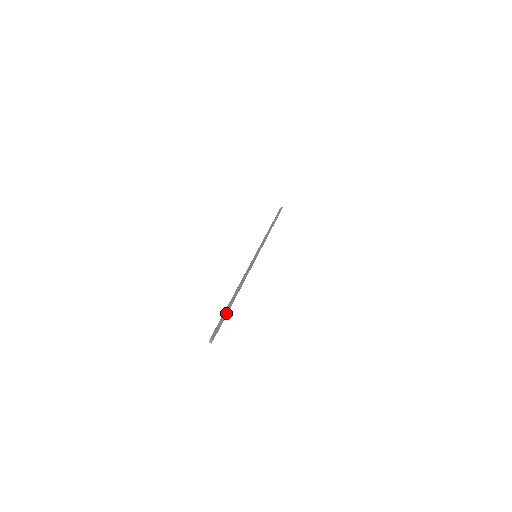
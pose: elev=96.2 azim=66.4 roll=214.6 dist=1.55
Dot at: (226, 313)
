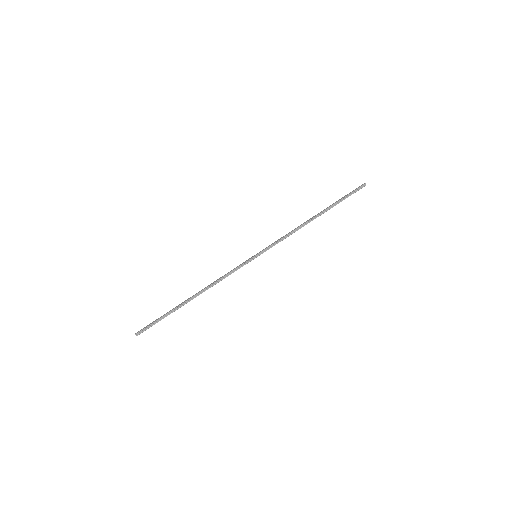
Dot at: (167, 315)
